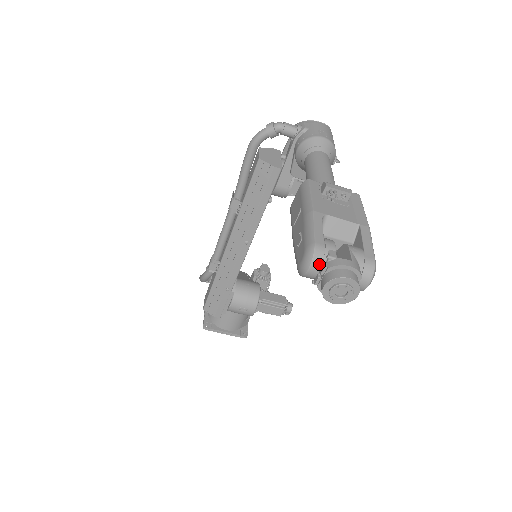
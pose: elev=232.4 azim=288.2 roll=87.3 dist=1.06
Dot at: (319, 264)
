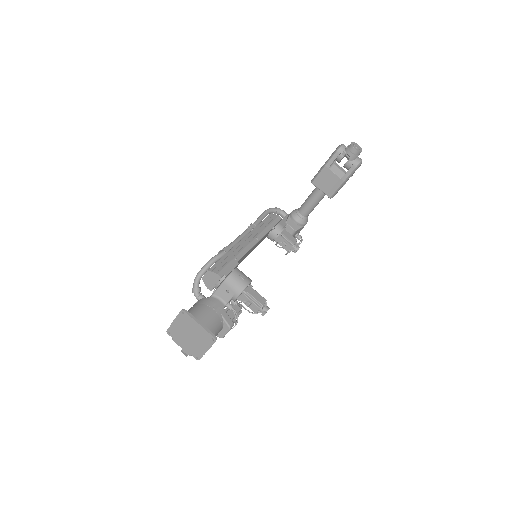
Dot at: occluded
